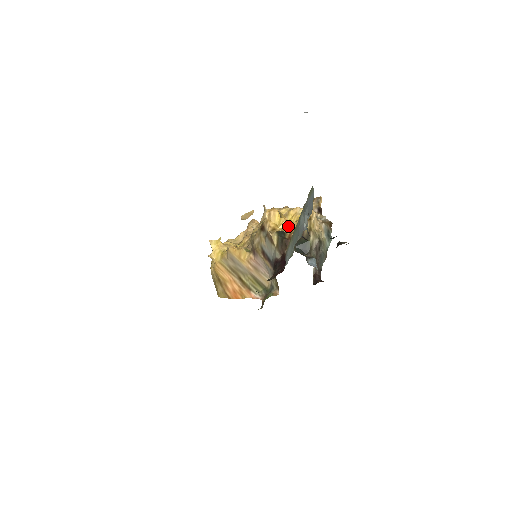
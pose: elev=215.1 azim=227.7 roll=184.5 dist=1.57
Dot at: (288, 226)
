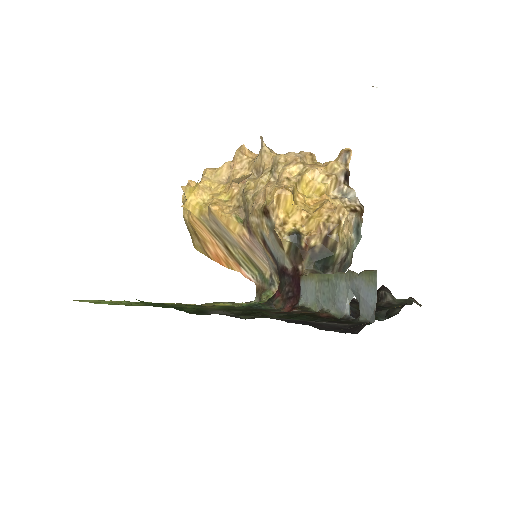
Dot at: (304, 218)
